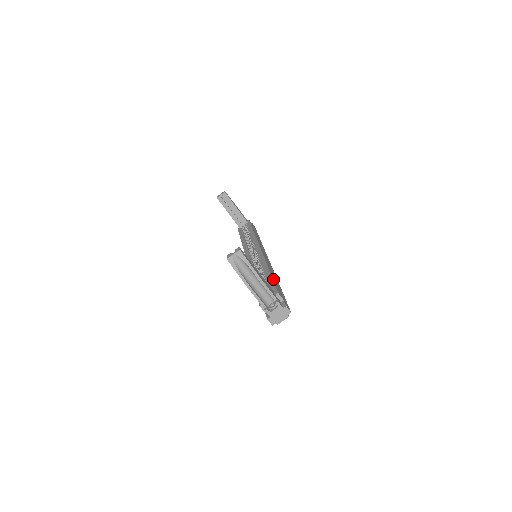
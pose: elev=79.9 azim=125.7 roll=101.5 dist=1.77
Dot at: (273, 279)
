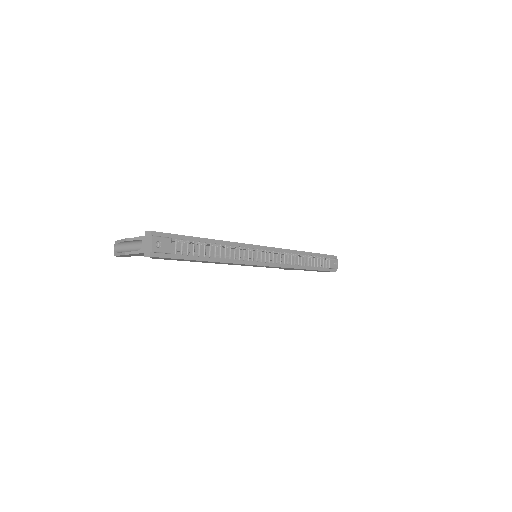
Dot at: occluded
